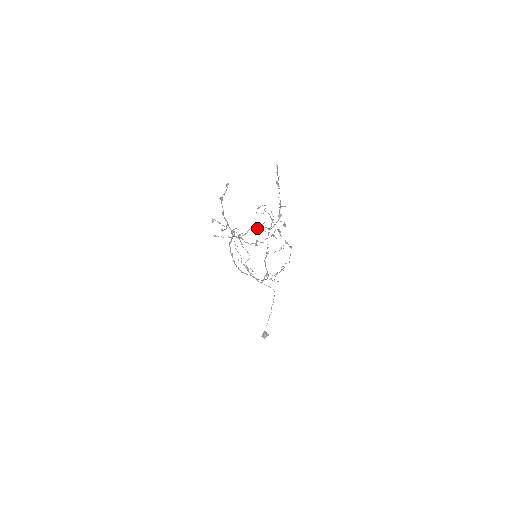
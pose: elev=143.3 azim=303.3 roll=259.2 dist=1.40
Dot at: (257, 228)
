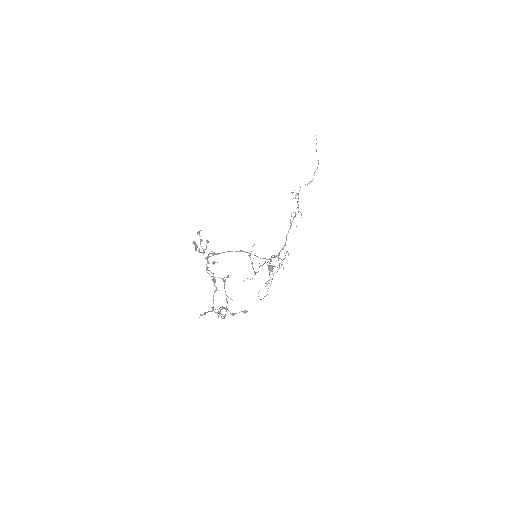
Dot at: (215, 286)
